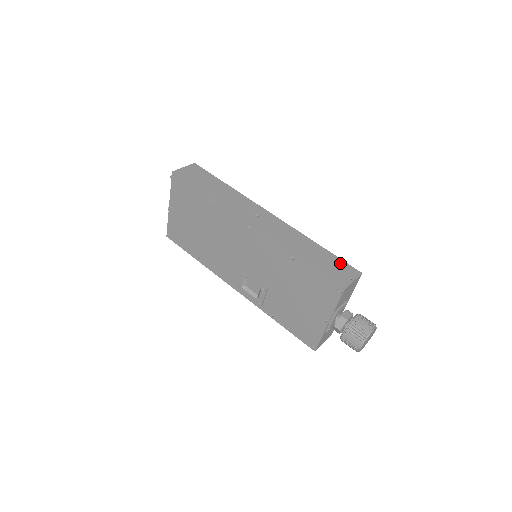
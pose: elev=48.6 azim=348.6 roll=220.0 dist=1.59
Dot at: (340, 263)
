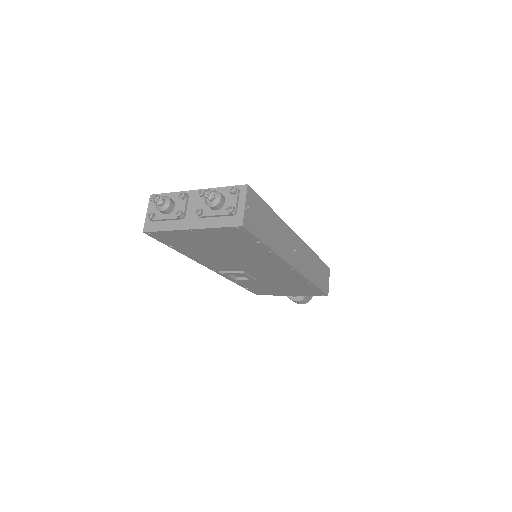
Dot at: (325, 268)
